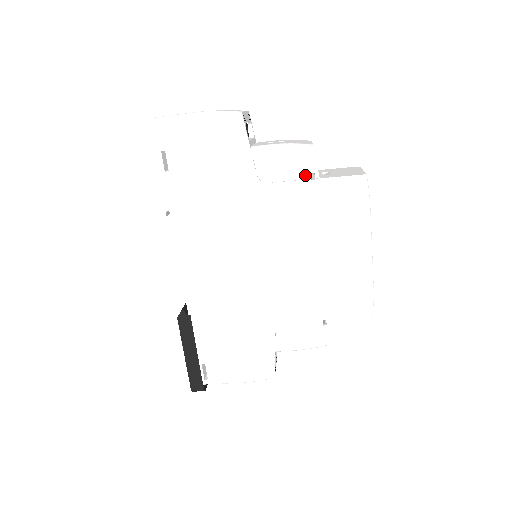
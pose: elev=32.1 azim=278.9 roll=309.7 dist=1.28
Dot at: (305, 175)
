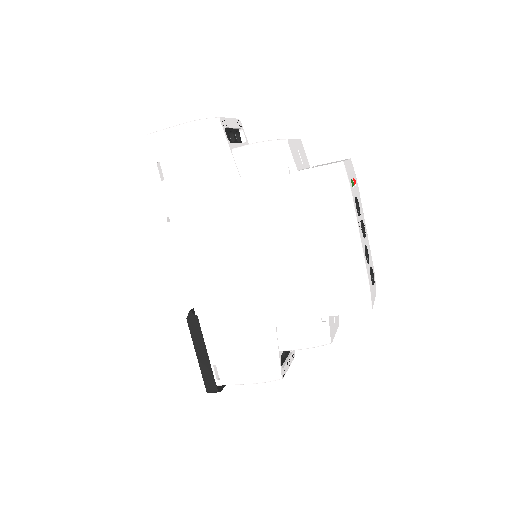
Dot at: (283, 169)
